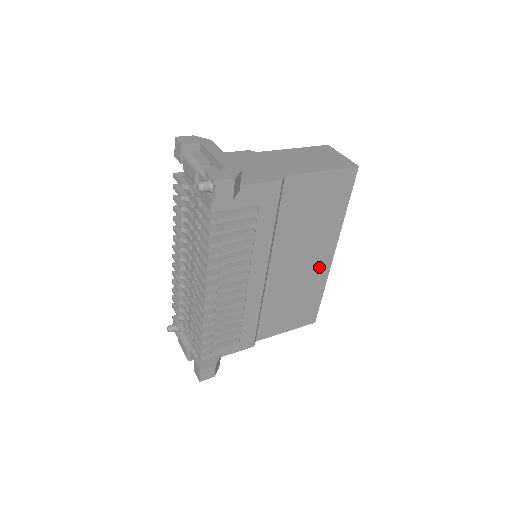
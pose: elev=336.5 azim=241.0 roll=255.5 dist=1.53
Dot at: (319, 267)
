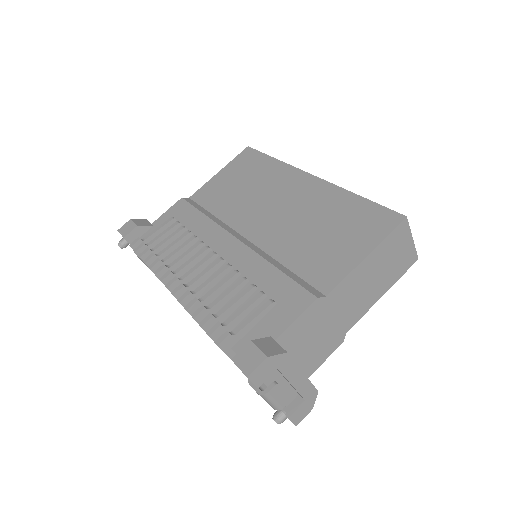
Dot at: occluded
